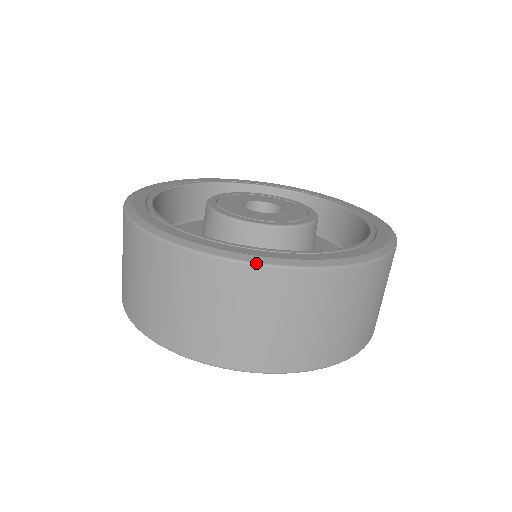
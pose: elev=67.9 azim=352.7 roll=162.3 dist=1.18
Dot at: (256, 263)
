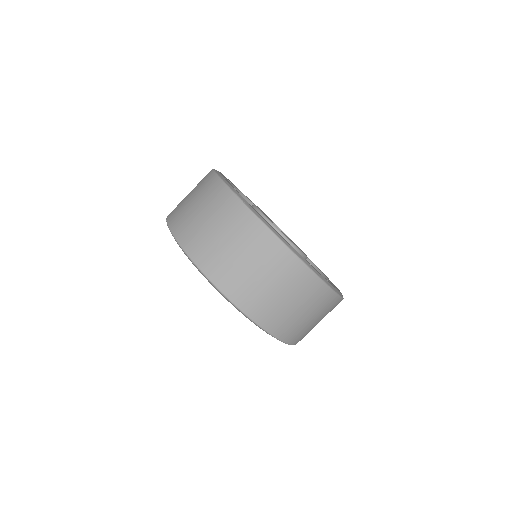
Dot at: (293, 251)
